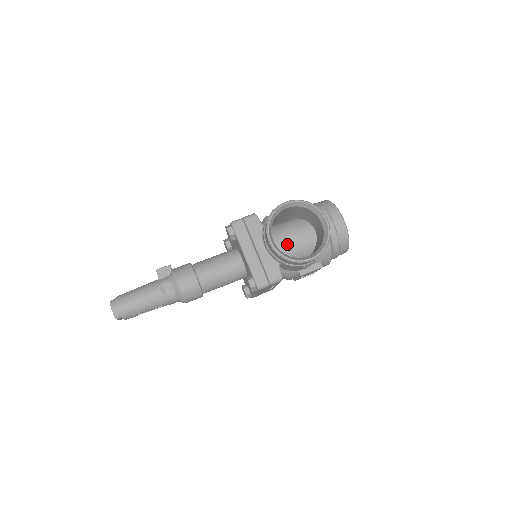
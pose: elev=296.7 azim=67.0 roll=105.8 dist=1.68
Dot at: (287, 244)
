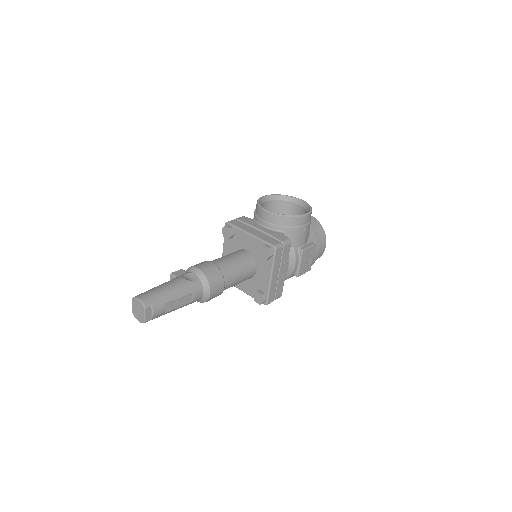
Dot at: occluded
